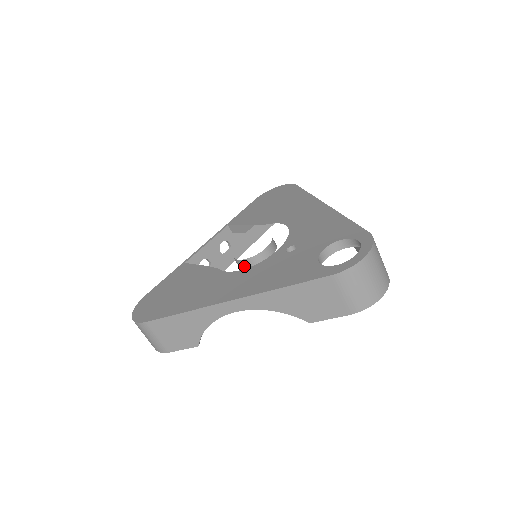
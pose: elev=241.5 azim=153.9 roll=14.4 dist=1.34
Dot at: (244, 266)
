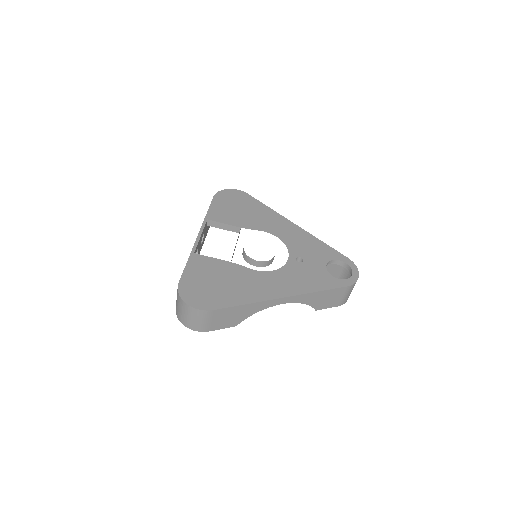
Dot at: (259, 265)
